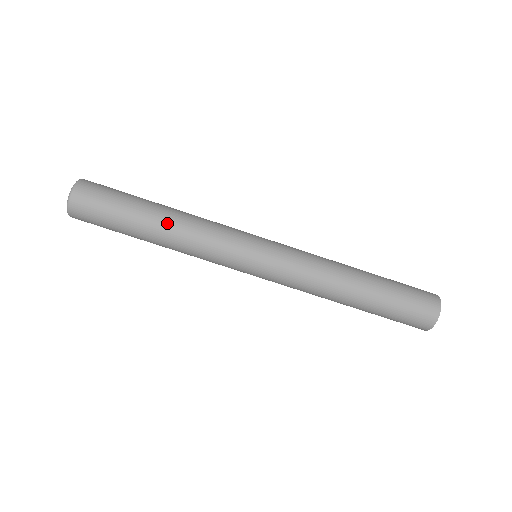
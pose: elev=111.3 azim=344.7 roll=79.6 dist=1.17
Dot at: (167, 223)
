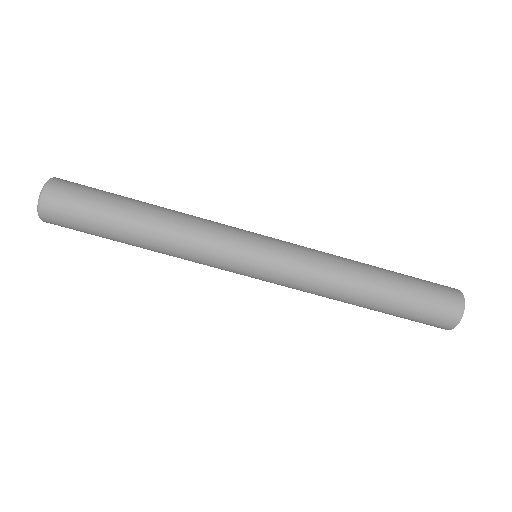
Dot at: (149, 242)
